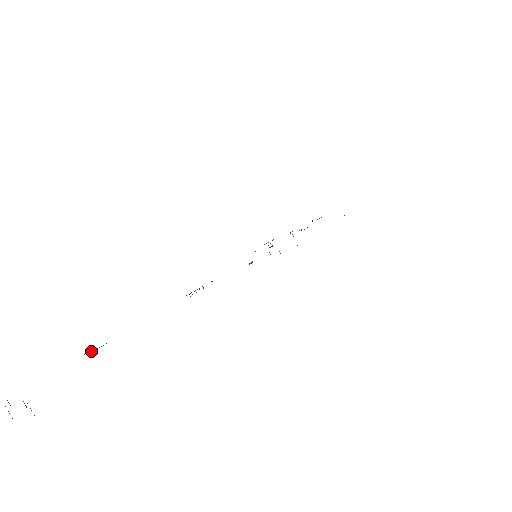
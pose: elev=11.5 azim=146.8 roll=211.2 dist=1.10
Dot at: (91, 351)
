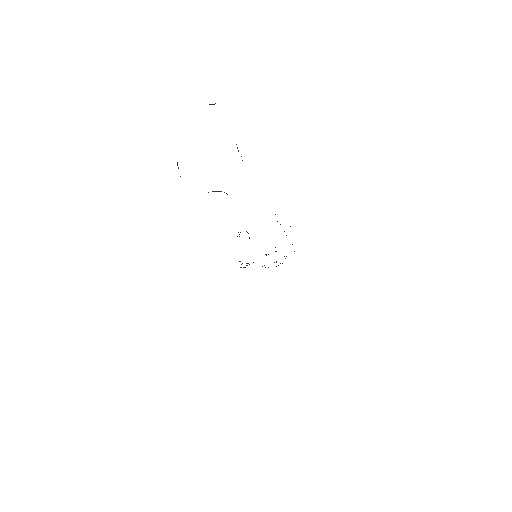
Dot at: (218, 191)
